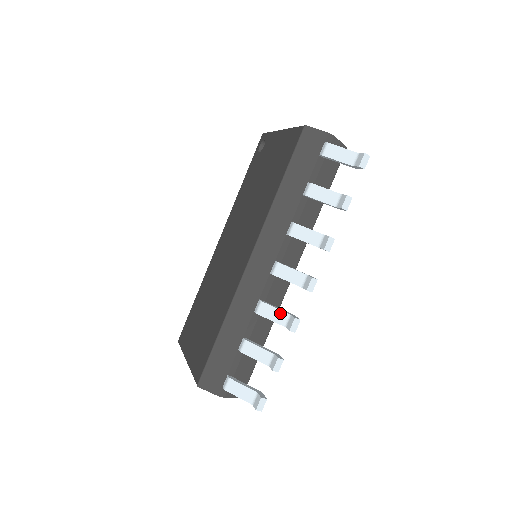
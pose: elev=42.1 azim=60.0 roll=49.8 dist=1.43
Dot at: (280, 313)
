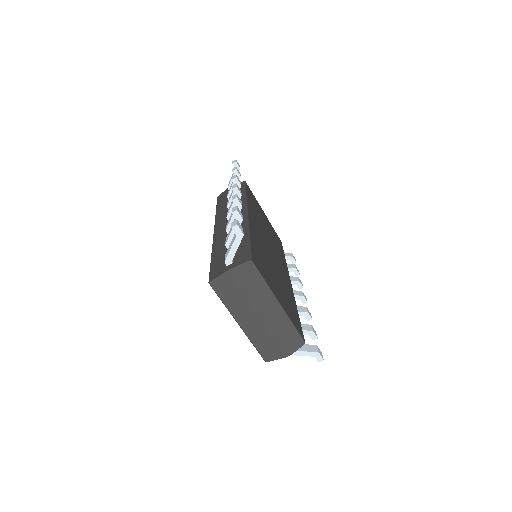
Dot at: occluded
